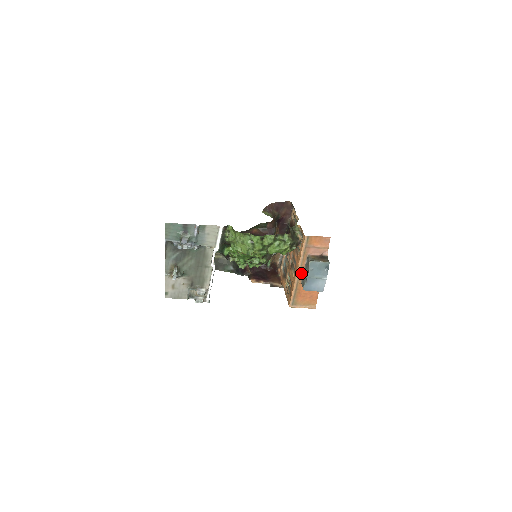
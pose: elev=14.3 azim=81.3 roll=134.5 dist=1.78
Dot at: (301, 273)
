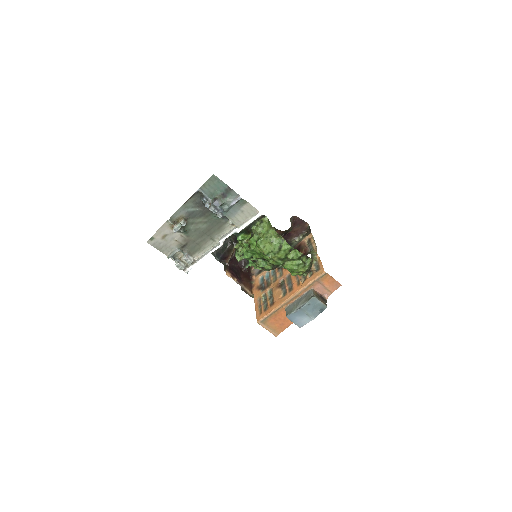
Dot at: (293, 299)
